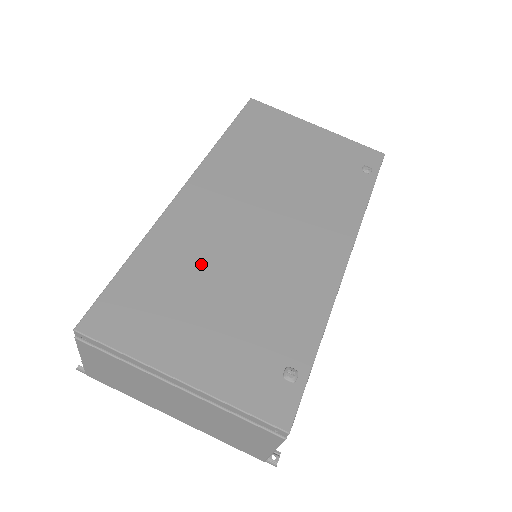
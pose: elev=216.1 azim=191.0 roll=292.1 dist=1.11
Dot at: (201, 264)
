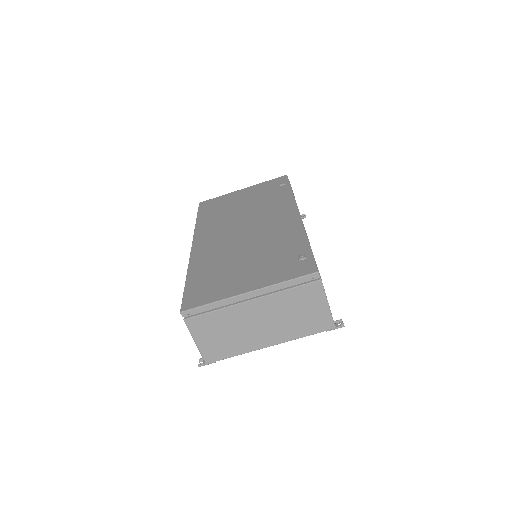
Dot at: (224, 259)
